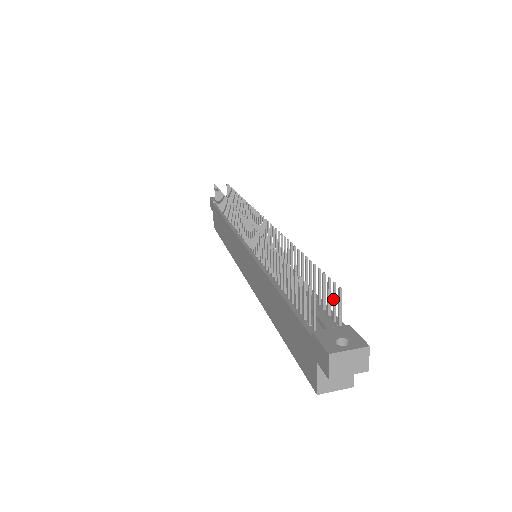
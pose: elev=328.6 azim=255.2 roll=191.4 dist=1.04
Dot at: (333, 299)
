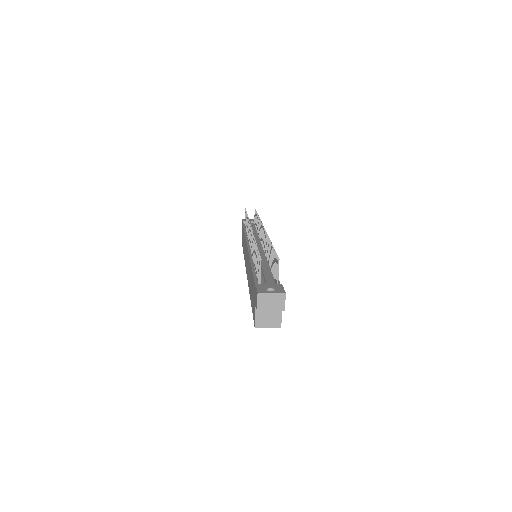
Dot at: (276, 268)
